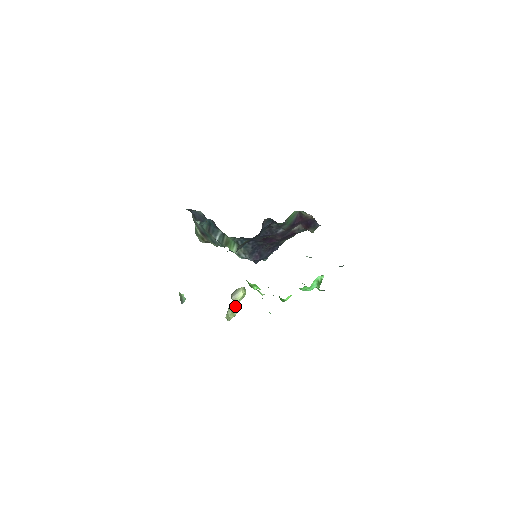
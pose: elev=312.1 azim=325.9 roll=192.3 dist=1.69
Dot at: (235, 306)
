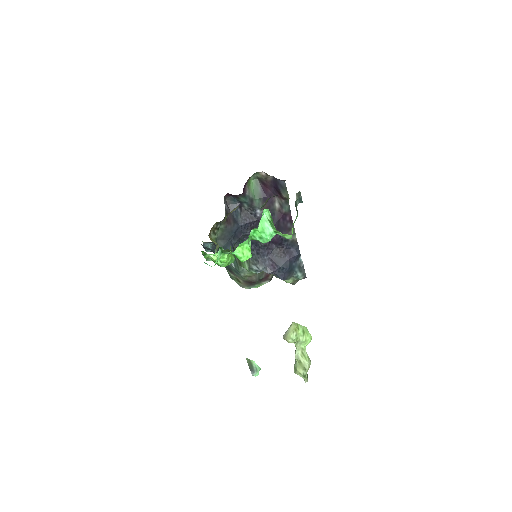
Dot at: (301, 355)
